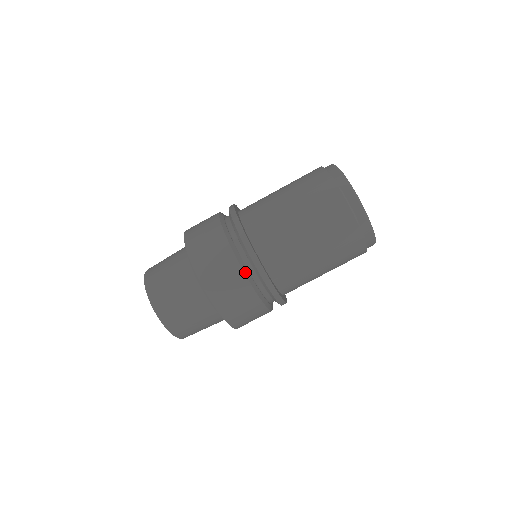
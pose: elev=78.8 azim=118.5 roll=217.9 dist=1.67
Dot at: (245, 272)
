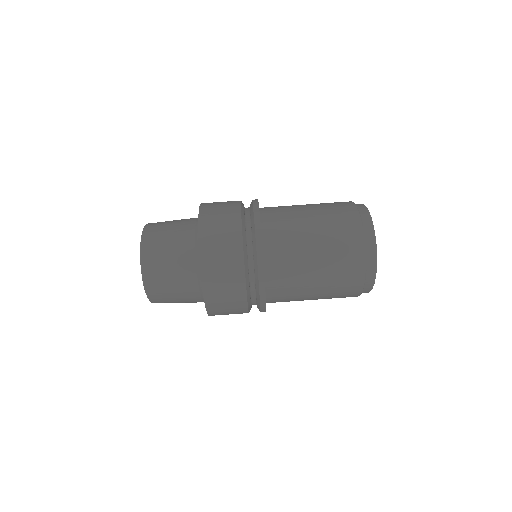
Dot at: (248, 298)
